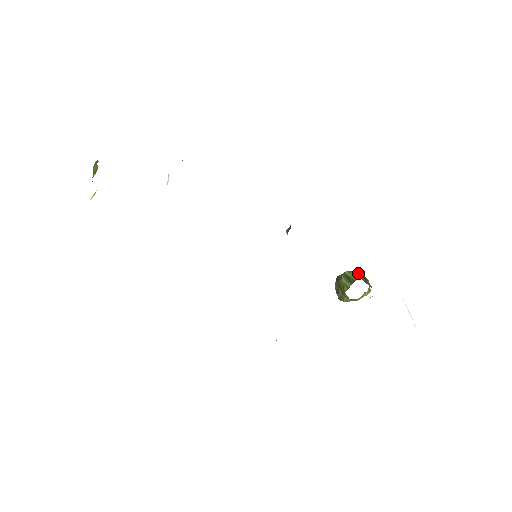
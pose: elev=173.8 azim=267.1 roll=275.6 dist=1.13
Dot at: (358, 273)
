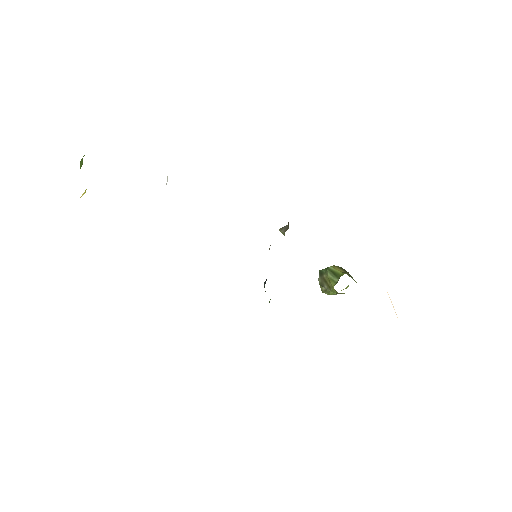
Dot at: (341, 268)
